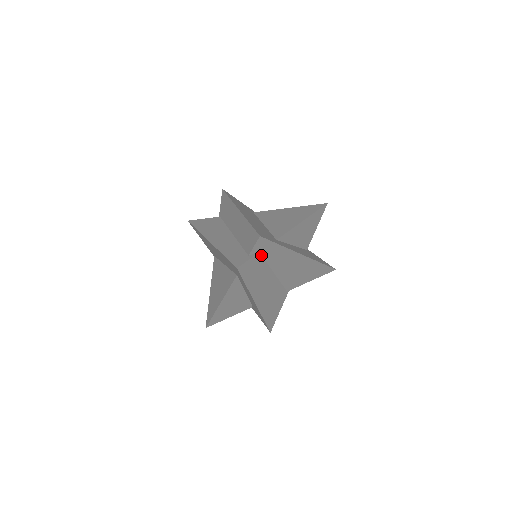
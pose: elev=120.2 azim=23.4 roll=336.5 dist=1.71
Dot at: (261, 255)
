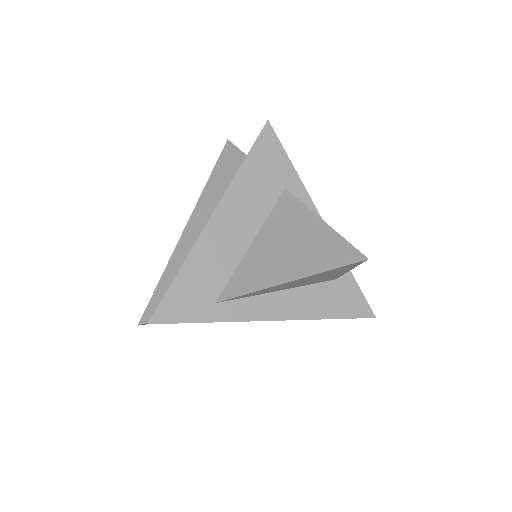
Dot at: occluded
